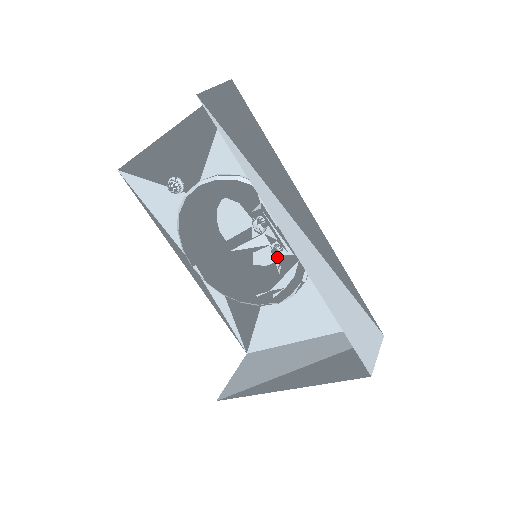
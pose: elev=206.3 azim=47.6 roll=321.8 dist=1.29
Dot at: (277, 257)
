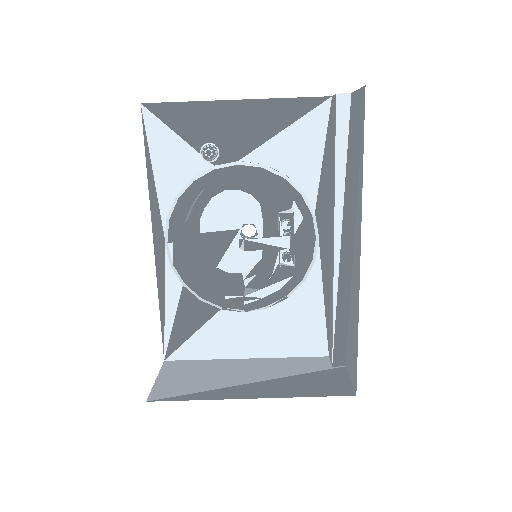
Dot at: (275, 265)
